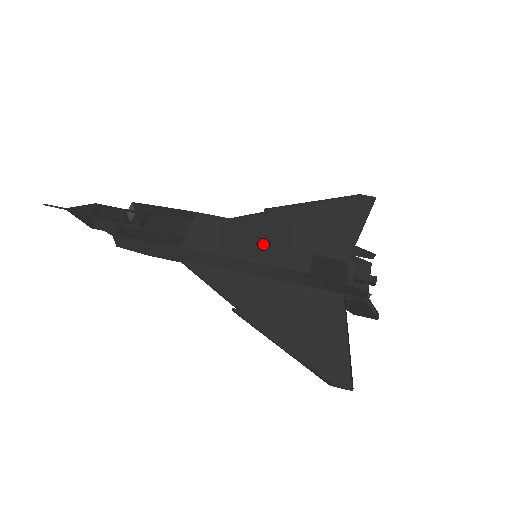
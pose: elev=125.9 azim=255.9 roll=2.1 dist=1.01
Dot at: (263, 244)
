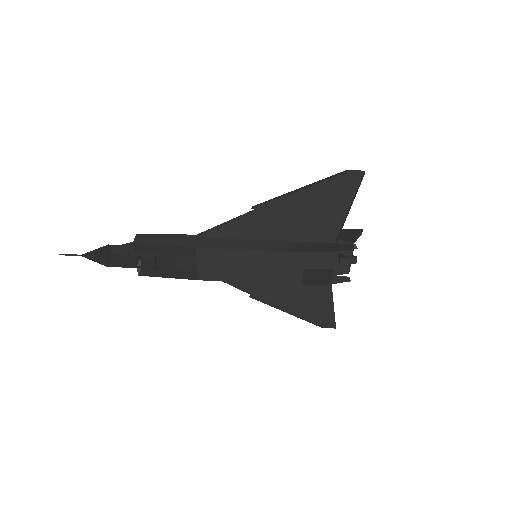
Dot at: (261, 268)
